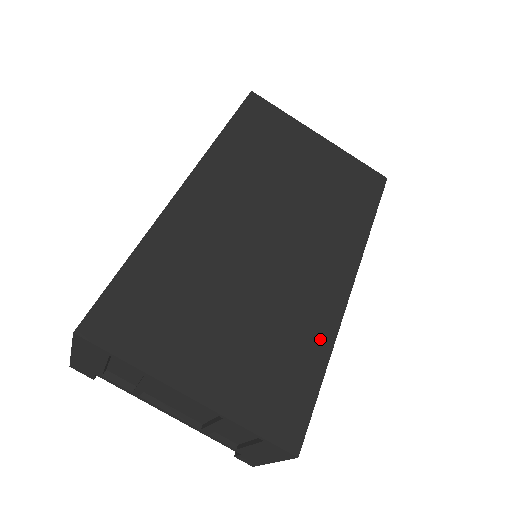
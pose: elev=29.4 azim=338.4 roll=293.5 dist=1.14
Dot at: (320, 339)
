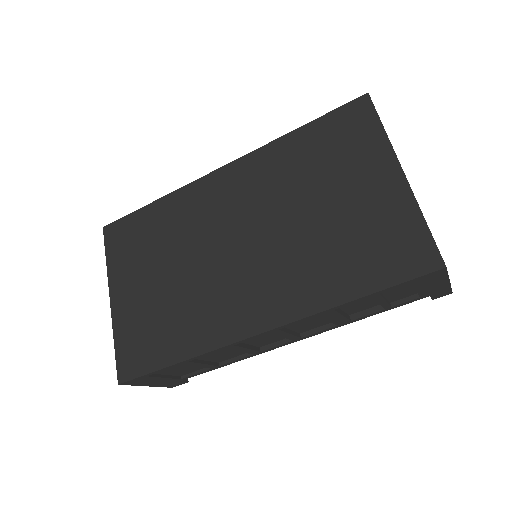
Dot at: (195, 342)
